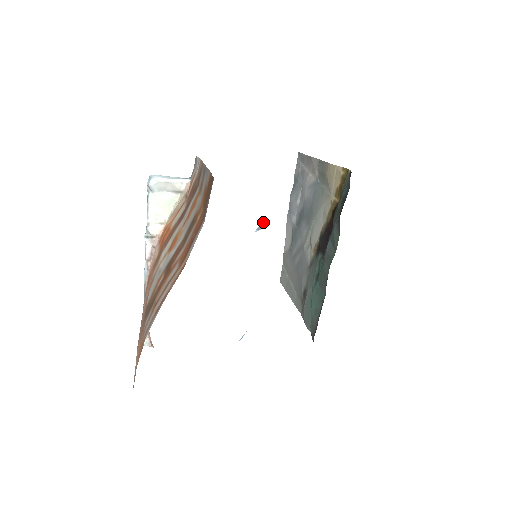
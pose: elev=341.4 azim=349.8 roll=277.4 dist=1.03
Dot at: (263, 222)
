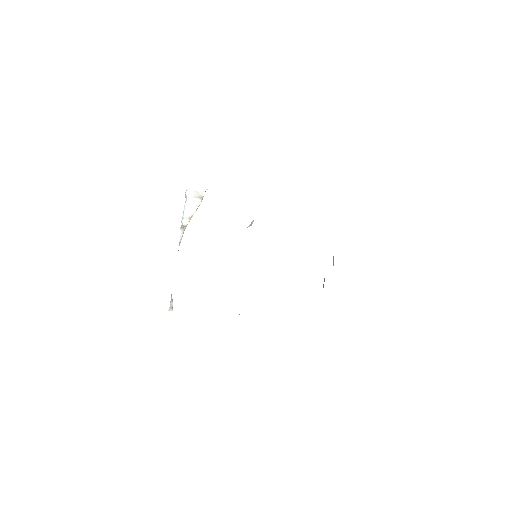
Dot at: (253, 221)
